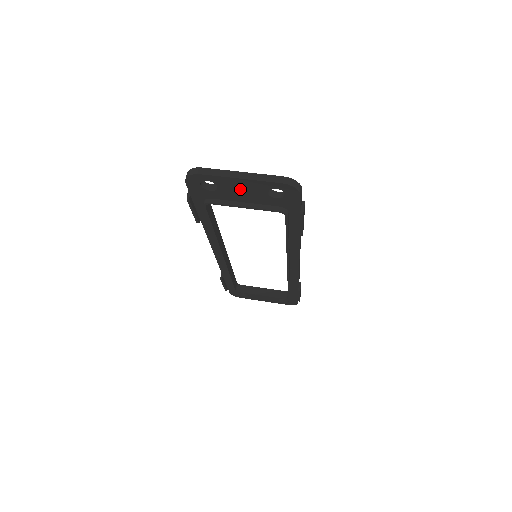
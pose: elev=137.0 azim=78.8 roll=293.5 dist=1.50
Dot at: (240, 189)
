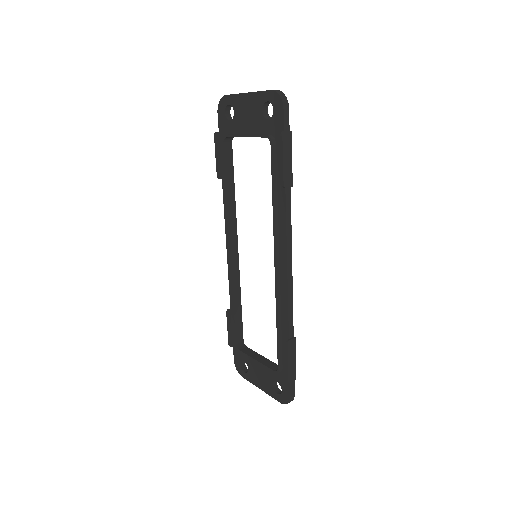
Dot at: (246, 111)
